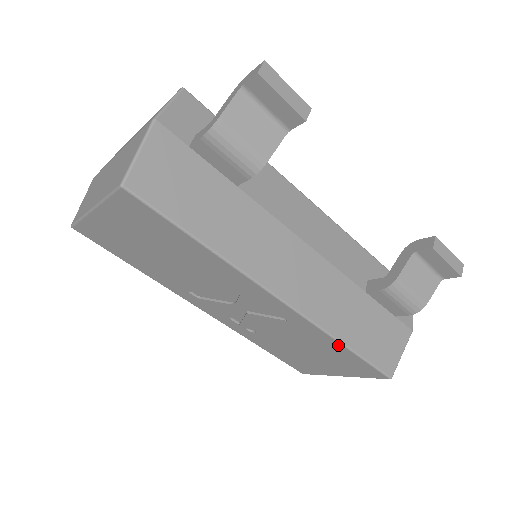
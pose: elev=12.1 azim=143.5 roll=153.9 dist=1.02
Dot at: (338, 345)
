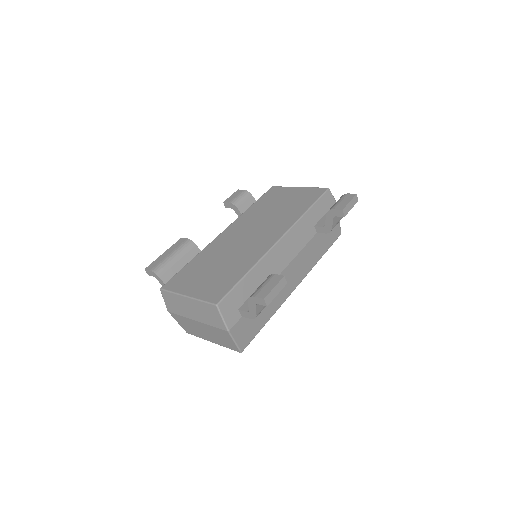
Dot at: occluded
